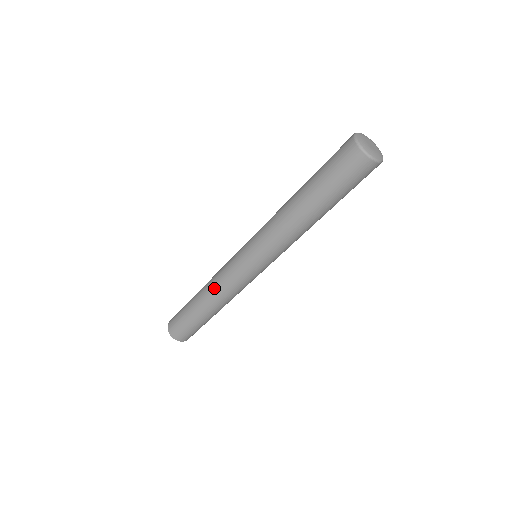
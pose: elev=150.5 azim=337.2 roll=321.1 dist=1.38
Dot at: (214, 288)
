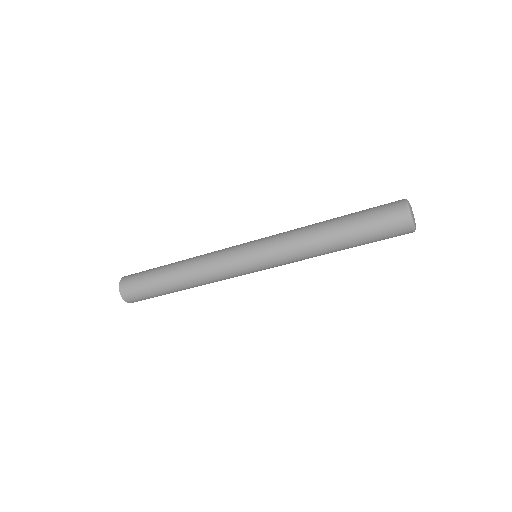
Dot at: (200, 270)
